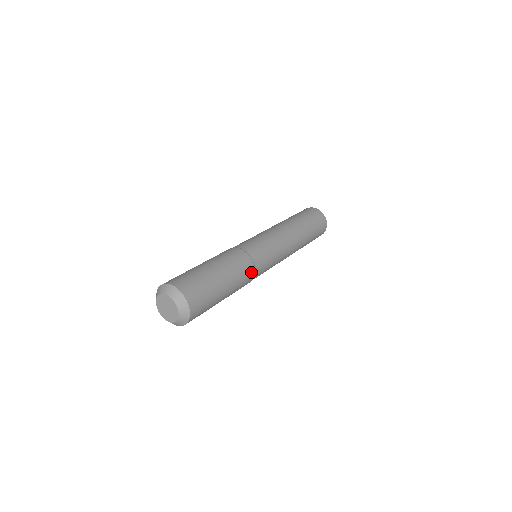
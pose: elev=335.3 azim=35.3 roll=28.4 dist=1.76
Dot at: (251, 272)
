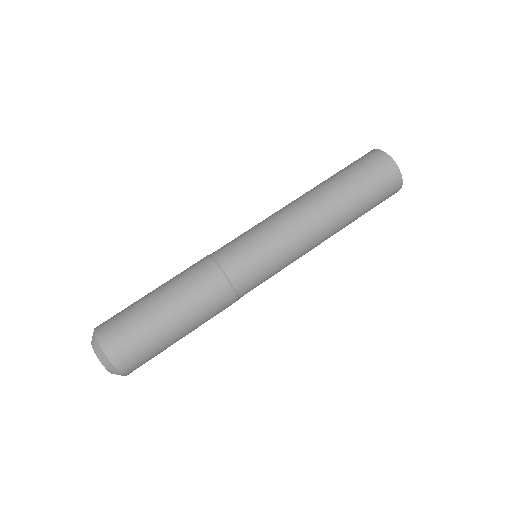
Dot at: (231, 304)
